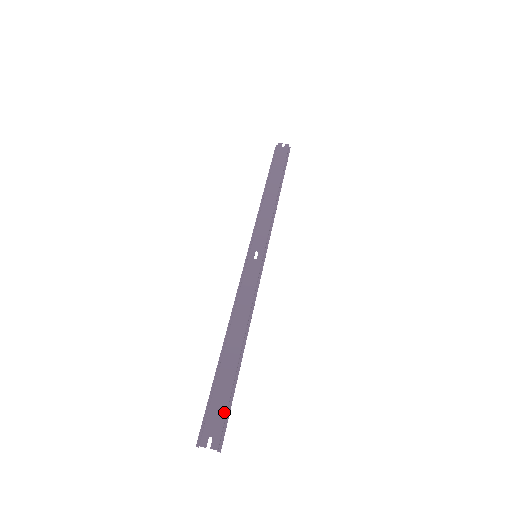
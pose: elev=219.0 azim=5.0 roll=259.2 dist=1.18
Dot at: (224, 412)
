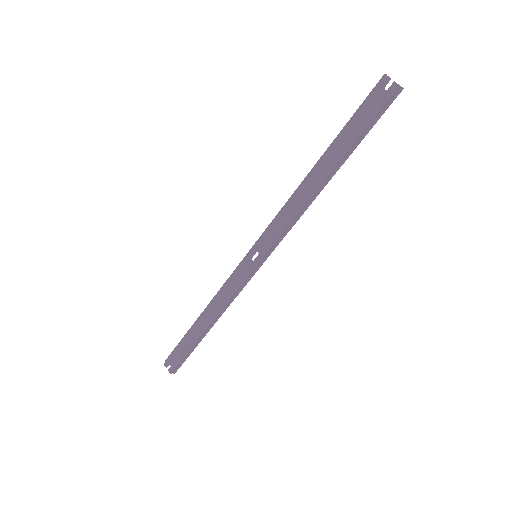
Dot at: (181, 359)
